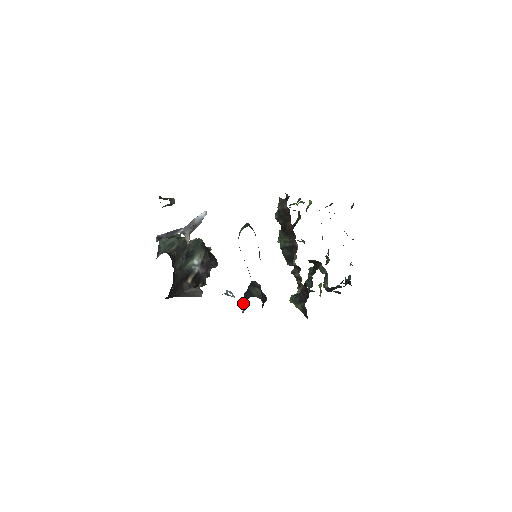
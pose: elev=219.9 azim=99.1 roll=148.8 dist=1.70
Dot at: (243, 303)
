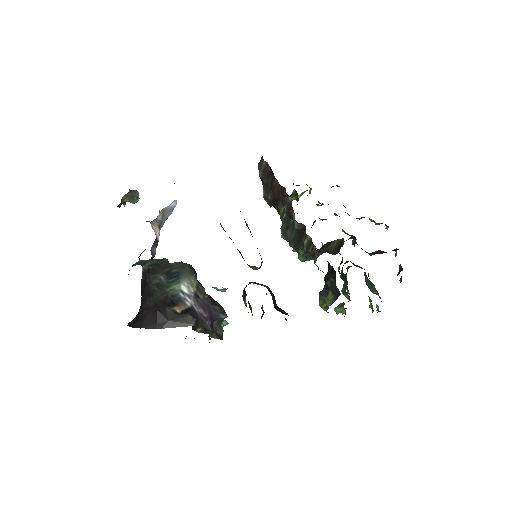
Dot at: occluded
